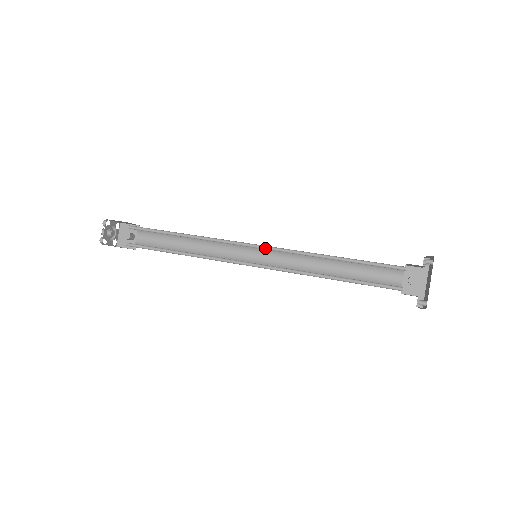
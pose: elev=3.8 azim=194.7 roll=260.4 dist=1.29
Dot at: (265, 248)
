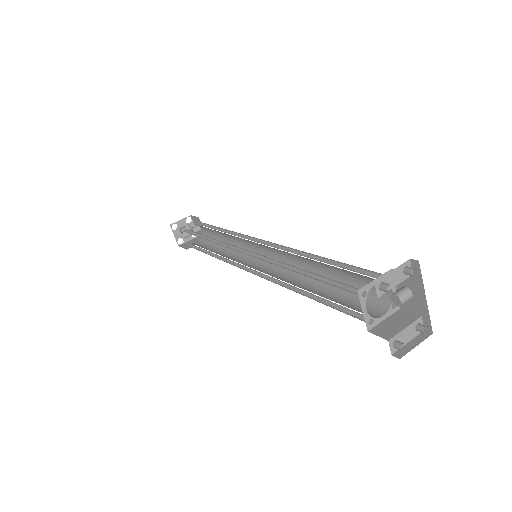
Dot at: (251, 253)
